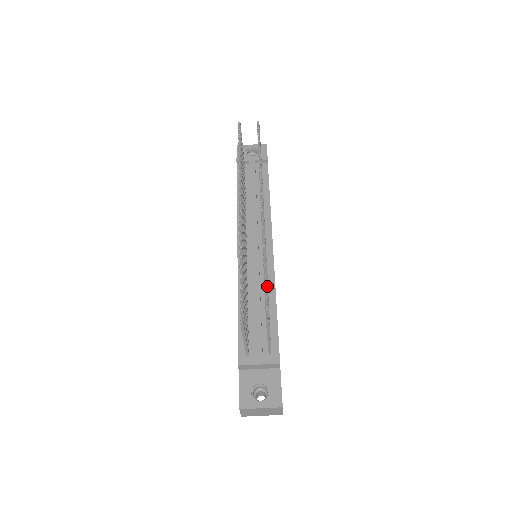
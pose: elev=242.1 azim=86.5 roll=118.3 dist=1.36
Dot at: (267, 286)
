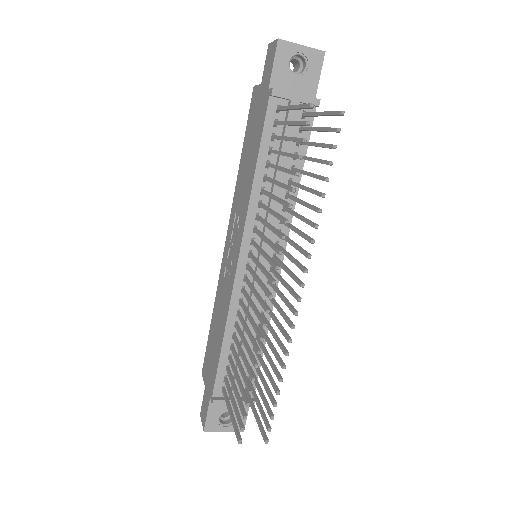
Dot at: (276, 406)
